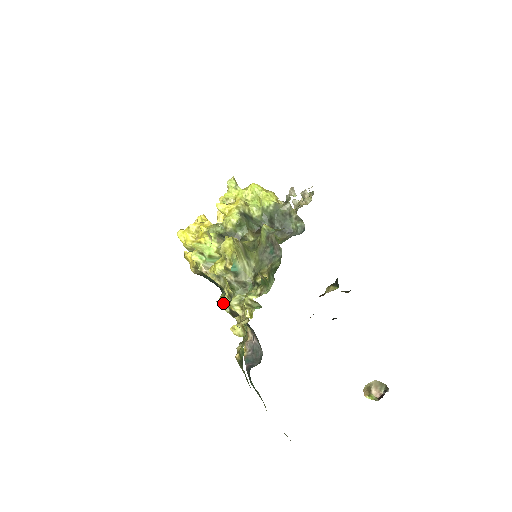
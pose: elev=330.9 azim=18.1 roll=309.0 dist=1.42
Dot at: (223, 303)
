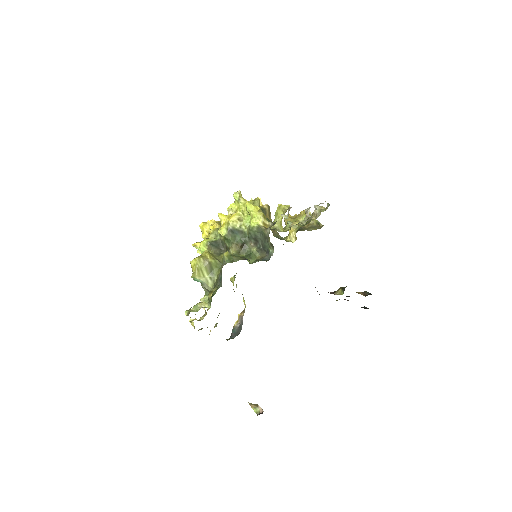
Dot at: (232, 282)
